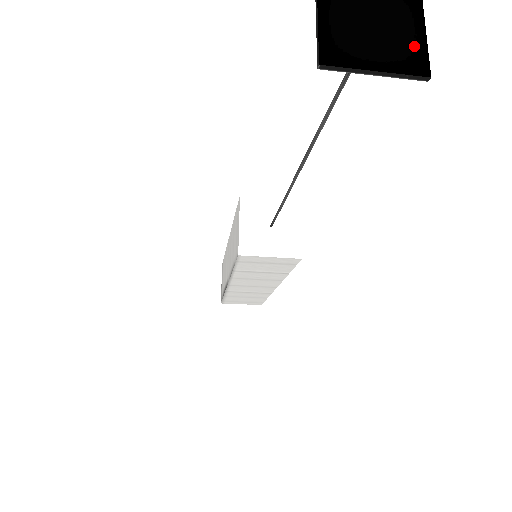
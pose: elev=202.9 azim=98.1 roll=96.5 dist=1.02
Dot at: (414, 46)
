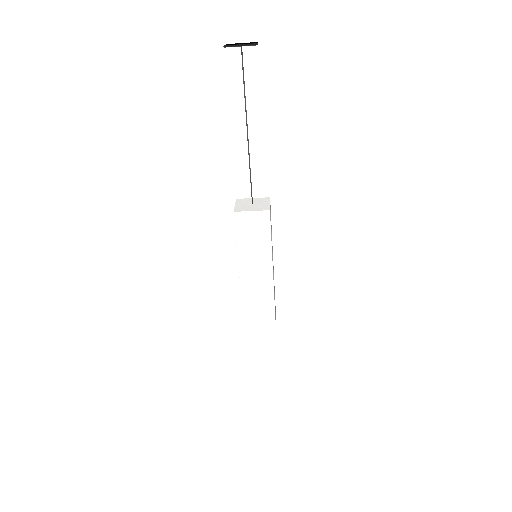
Dot at: occluded
